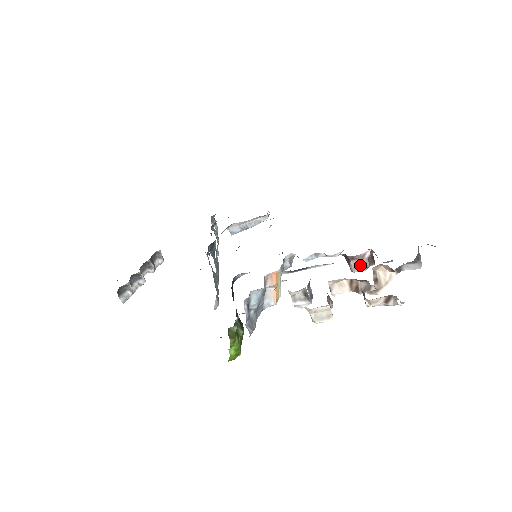
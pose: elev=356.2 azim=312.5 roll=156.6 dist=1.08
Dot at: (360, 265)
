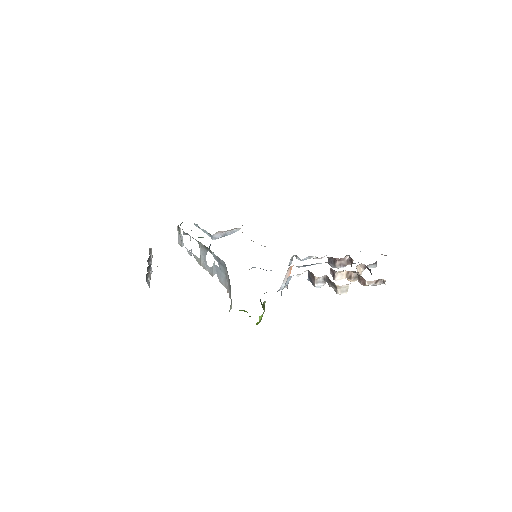
Dot at: (342, 264)
